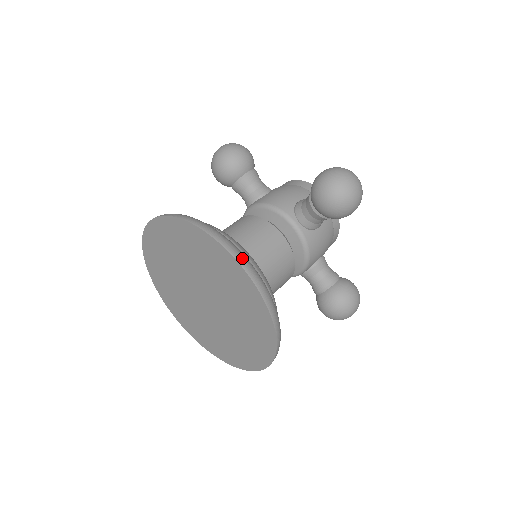
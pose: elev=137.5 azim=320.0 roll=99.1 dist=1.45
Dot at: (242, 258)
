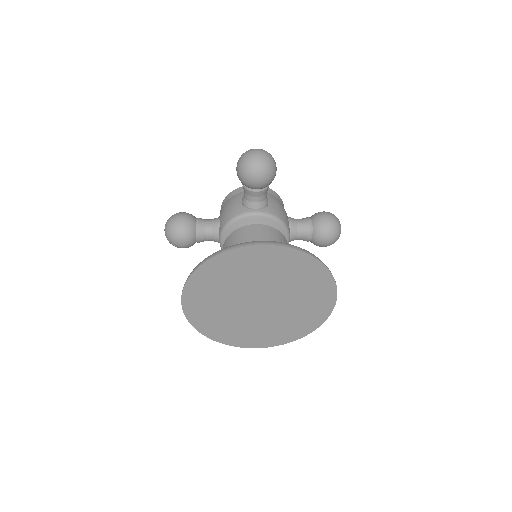
Dot at: (256, 242)
